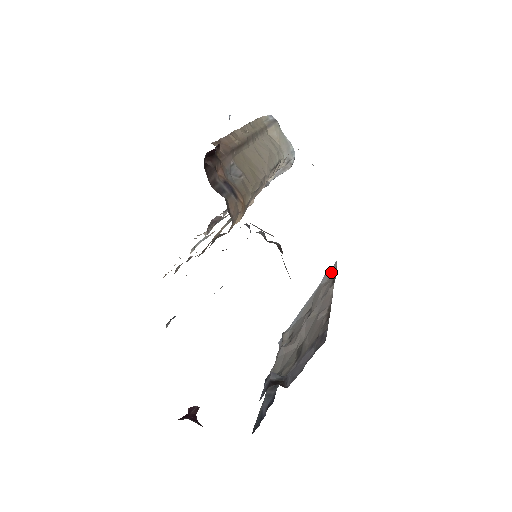
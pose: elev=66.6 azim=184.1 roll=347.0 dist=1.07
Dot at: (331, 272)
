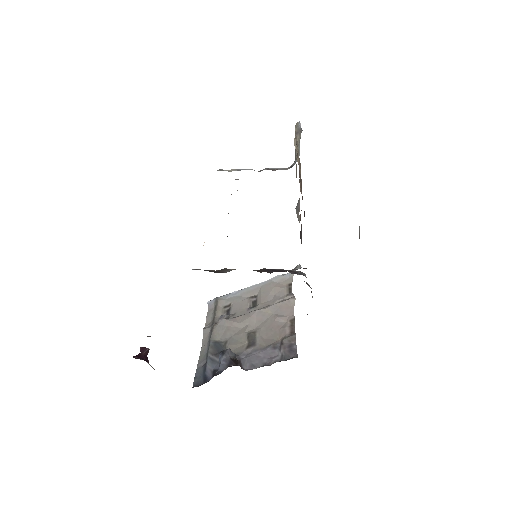
Dot at: (286, 278)
